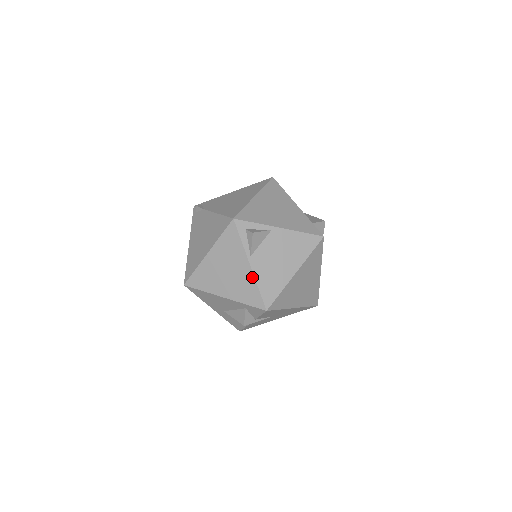
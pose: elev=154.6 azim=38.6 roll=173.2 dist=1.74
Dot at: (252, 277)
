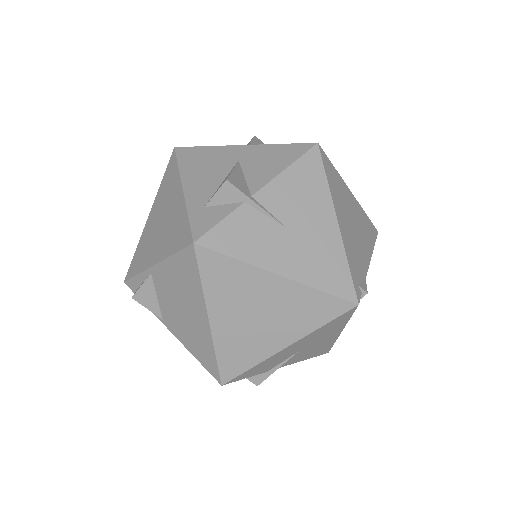
Dot at: (184, 344)
